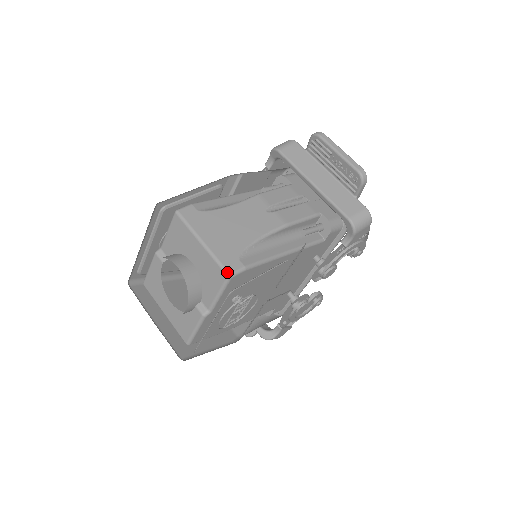
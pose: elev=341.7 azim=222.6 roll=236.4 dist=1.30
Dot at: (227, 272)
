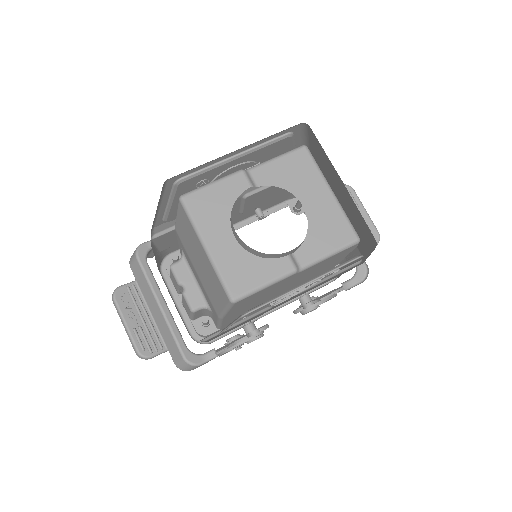
Dot at: occluded
